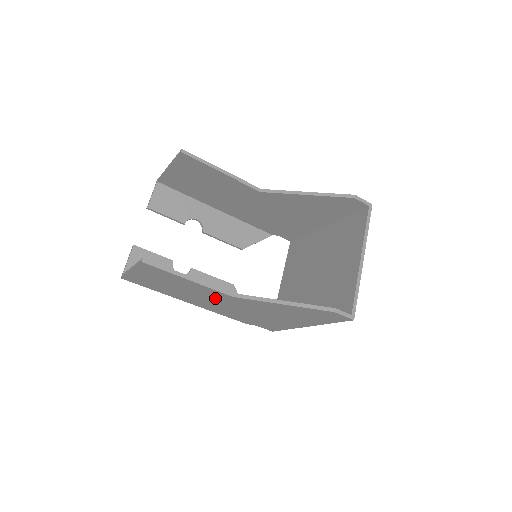
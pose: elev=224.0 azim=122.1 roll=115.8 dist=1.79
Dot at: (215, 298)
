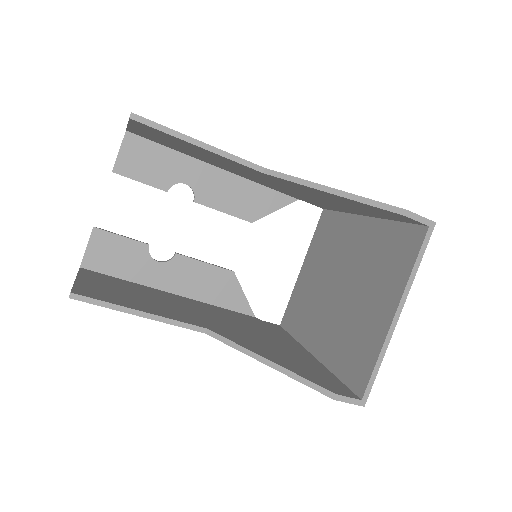
Dot at: occluded
